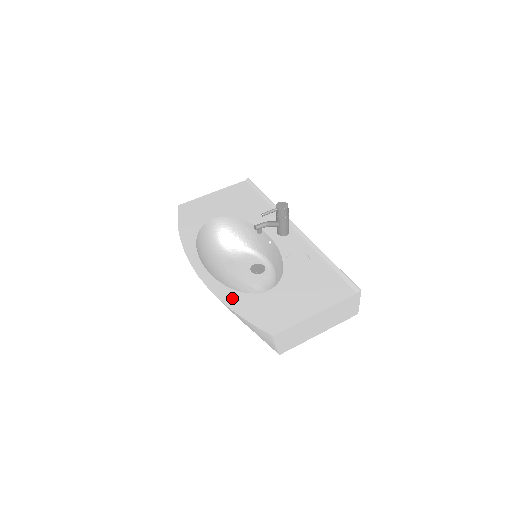
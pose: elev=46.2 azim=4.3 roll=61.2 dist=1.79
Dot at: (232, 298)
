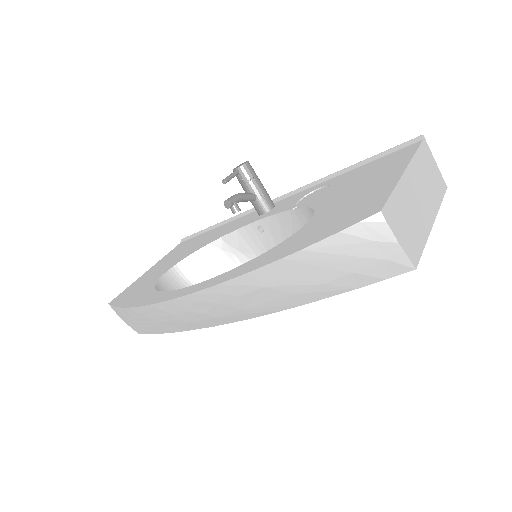
Dot at: (267, 257)
